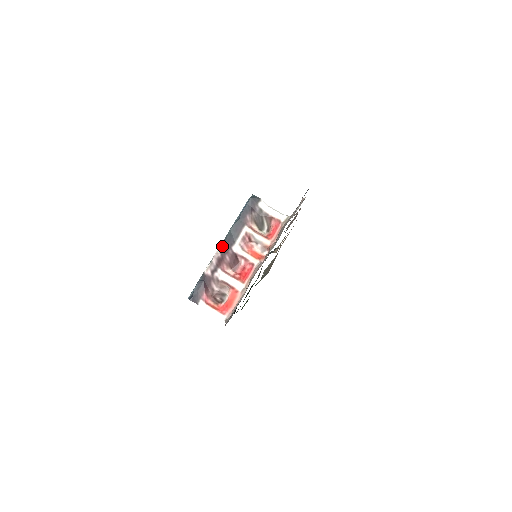
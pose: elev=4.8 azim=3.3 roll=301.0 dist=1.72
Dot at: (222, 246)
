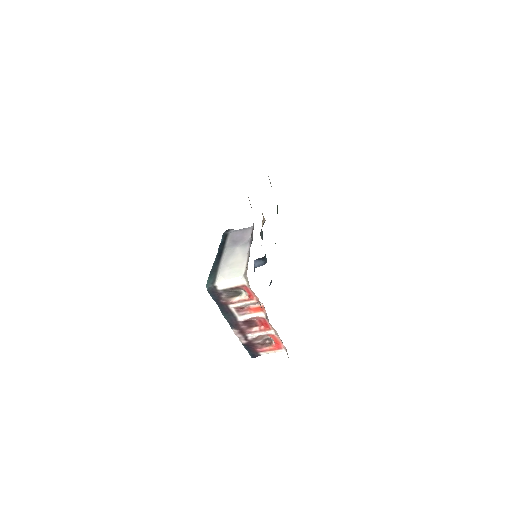
Dot at: (232, 326)
